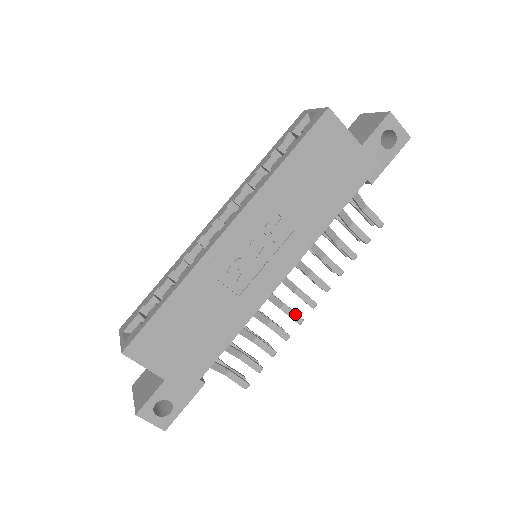
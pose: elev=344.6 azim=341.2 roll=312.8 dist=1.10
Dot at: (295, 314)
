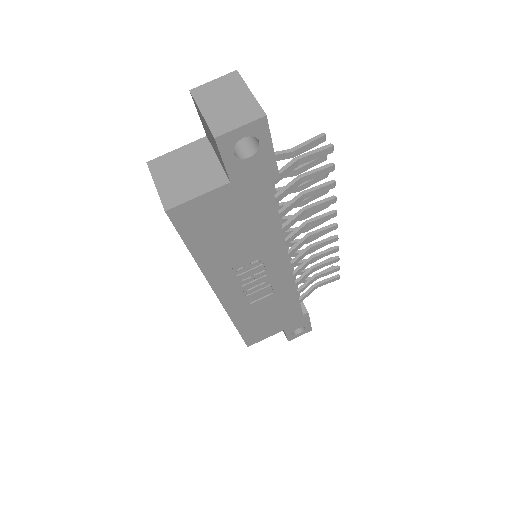
Dot at: (327, 242)
